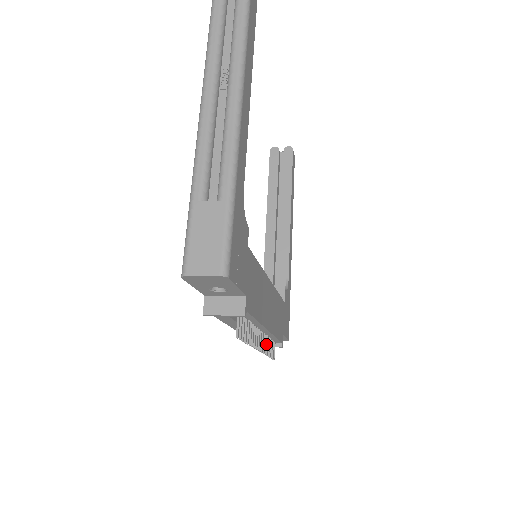
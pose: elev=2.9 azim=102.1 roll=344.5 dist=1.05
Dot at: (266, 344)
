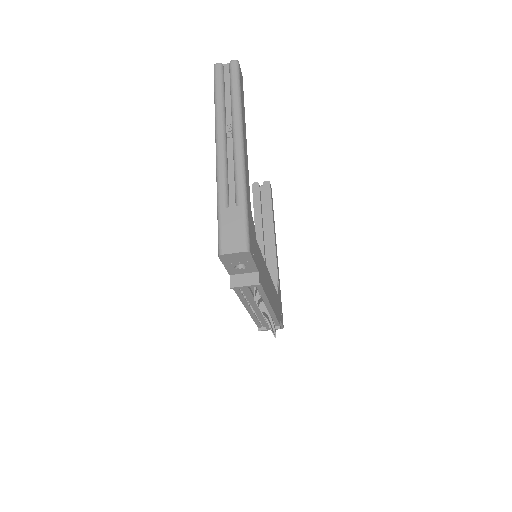
Dot at: (270, 321)
